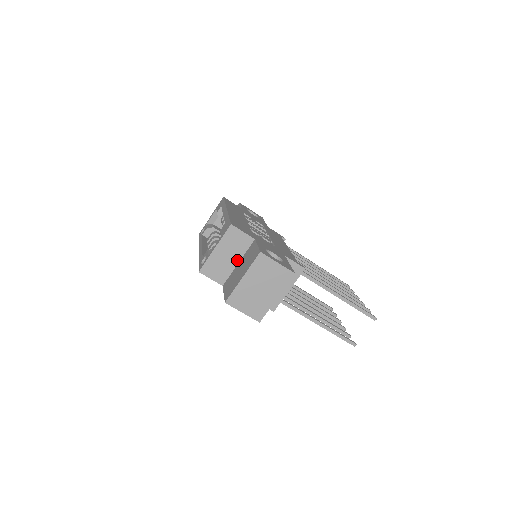
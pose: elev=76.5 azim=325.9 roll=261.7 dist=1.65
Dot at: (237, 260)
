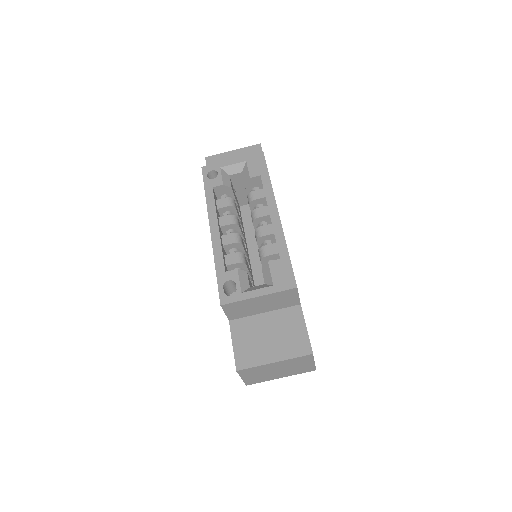
Dot at: (266, 310)
